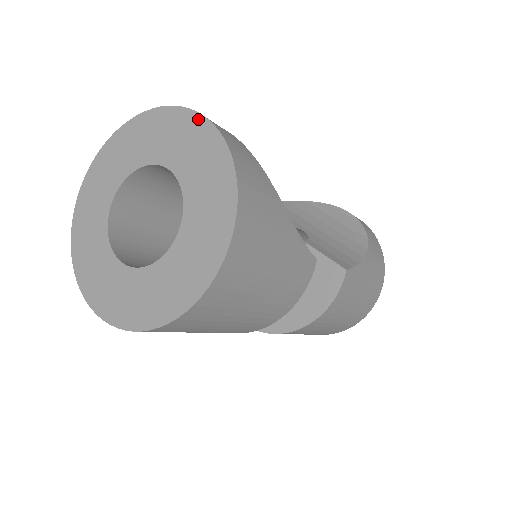
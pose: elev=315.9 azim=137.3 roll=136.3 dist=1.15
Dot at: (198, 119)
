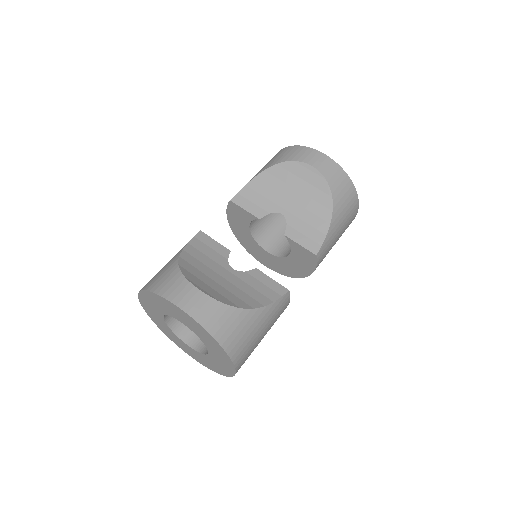
Dot at: (183, 312)
